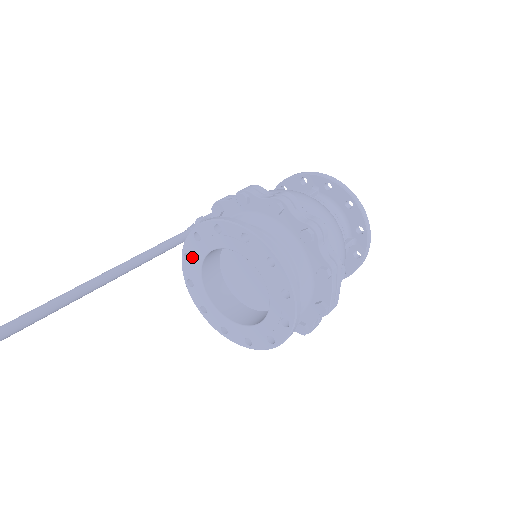
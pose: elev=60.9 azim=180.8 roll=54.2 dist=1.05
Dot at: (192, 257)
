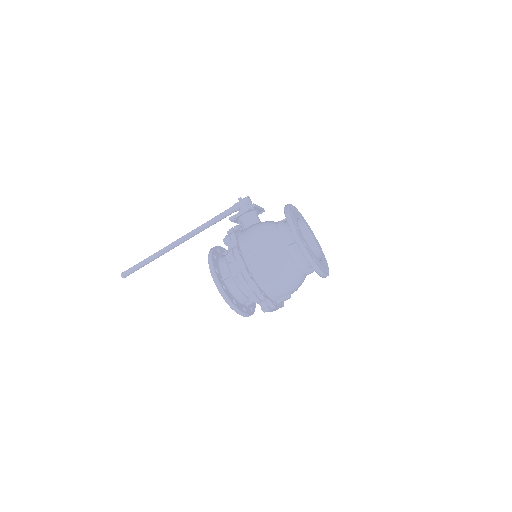
Dot at: occluded
